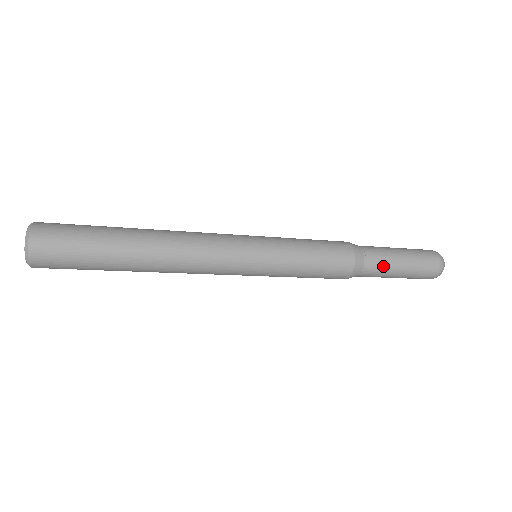
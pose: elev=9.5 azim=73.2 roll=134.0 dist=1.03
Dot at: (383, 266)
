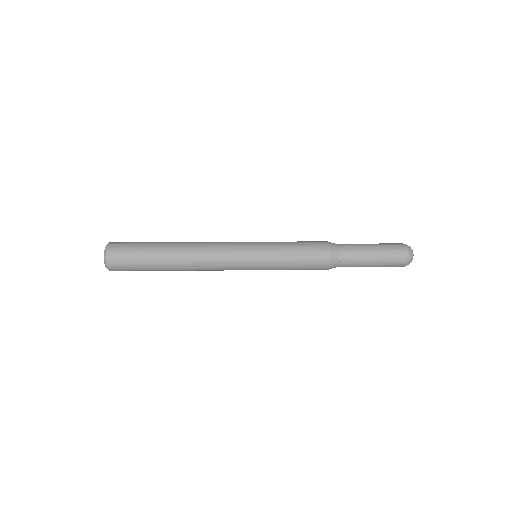
Dot at: (354, 266)
